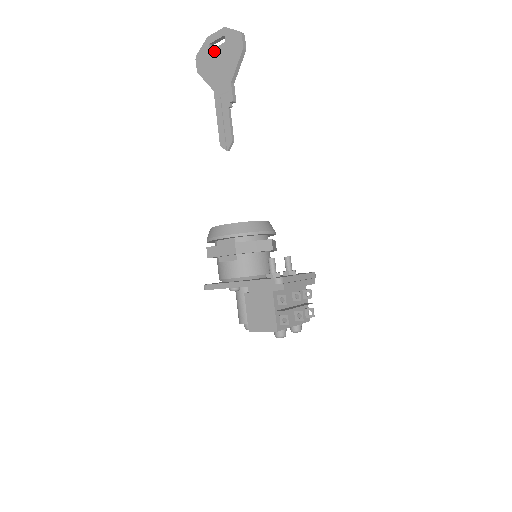
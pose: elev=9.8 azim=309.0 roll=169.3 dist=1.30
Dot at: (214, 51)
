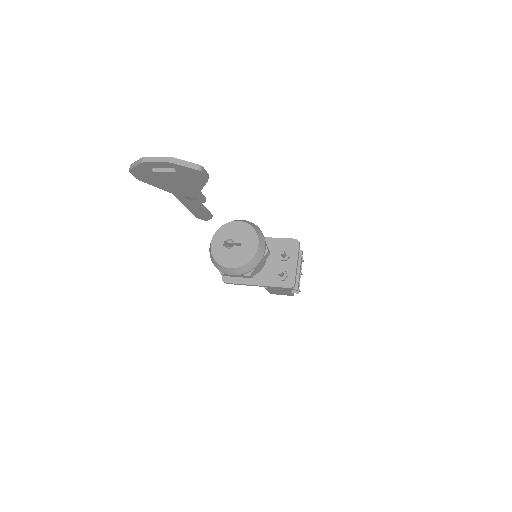
Dot at: (160, 174)
